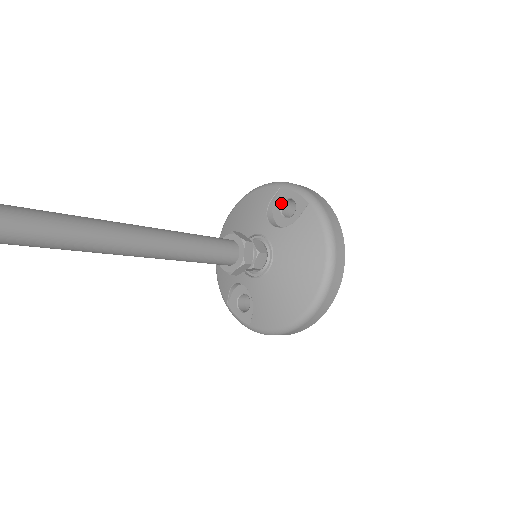
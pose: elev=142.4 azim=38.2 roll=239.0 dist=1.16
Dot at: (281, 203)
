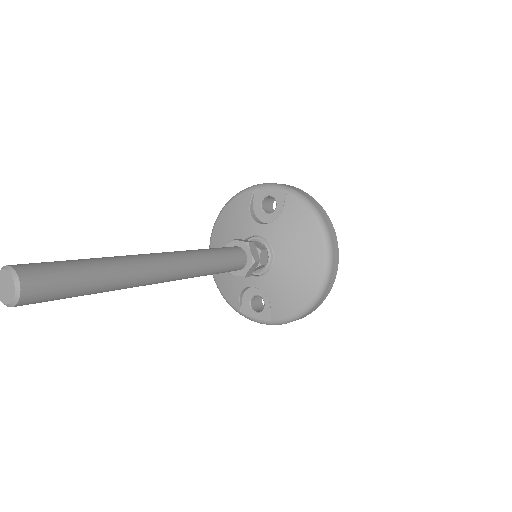
Dot at: (260, 203)
